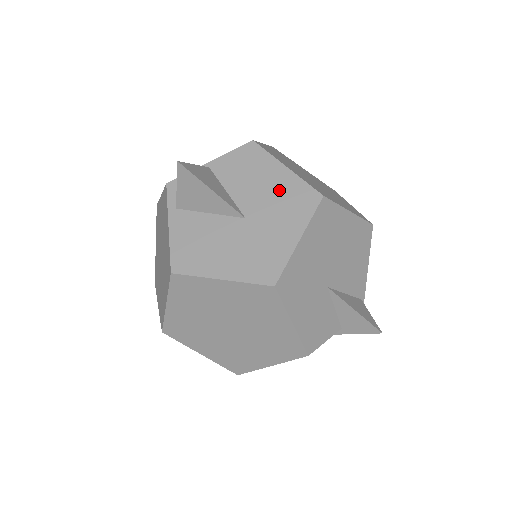
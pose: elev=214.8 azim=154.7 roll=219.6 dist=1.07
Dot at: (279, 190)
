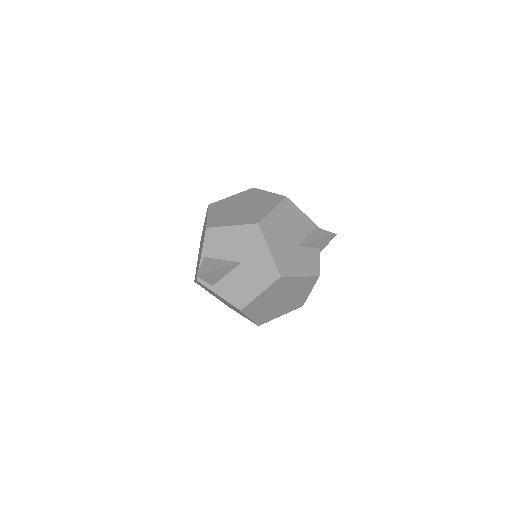
Dot at: (240, 238)
